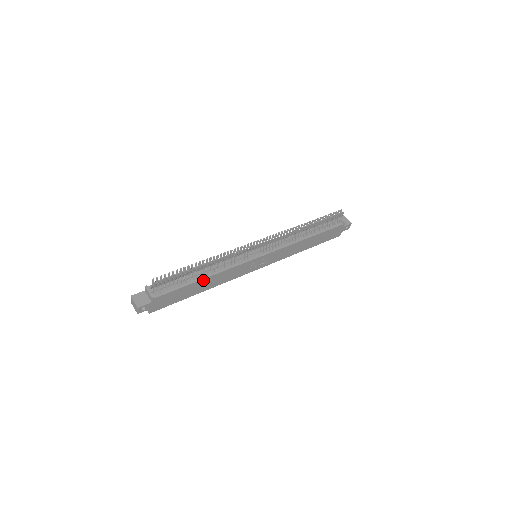
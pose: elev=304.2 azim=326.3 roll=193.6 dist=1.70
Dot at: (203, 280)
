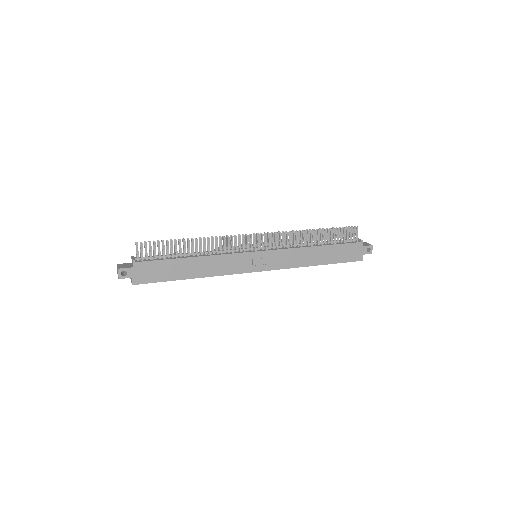
Dot at: (191, 259)
